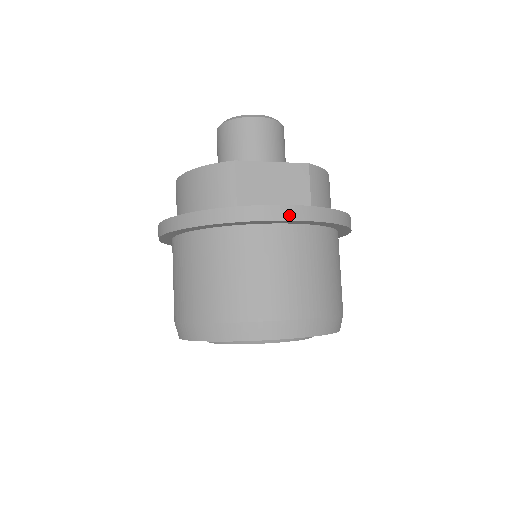
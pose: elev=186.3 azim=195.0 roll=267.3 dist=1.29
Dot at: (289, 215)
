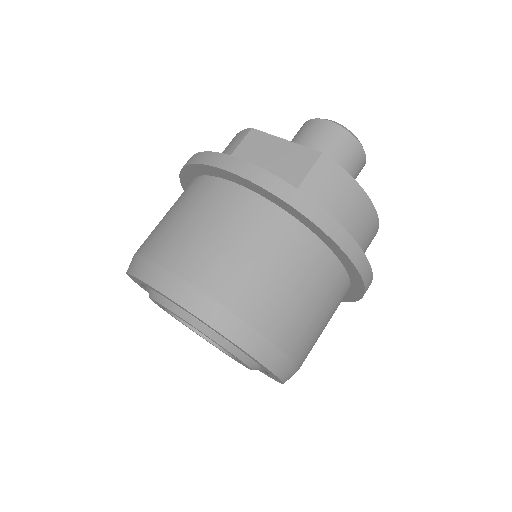
Dot at: (241, 170)
